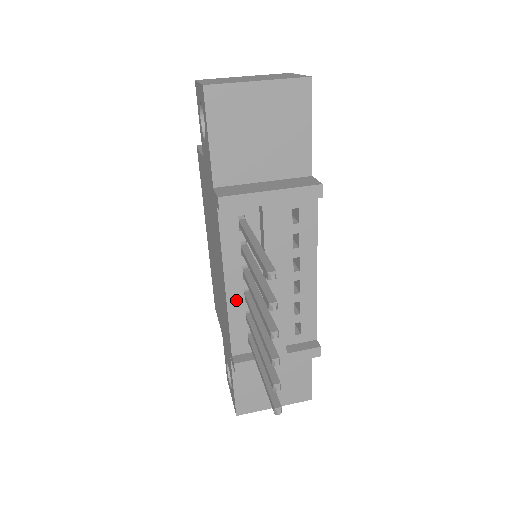
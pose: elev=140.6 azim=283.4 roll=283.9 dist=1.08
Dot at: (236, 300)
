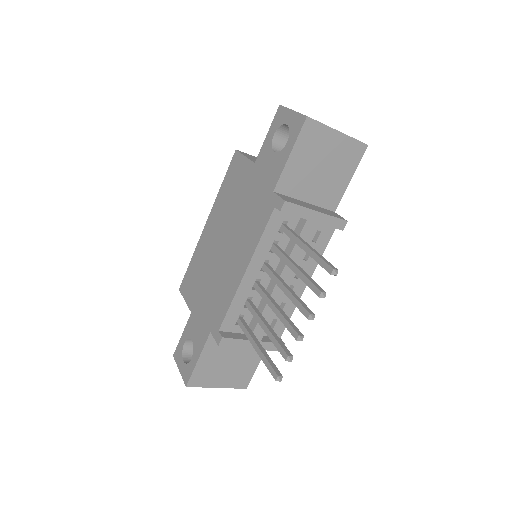
Dot at: (247, 285)
